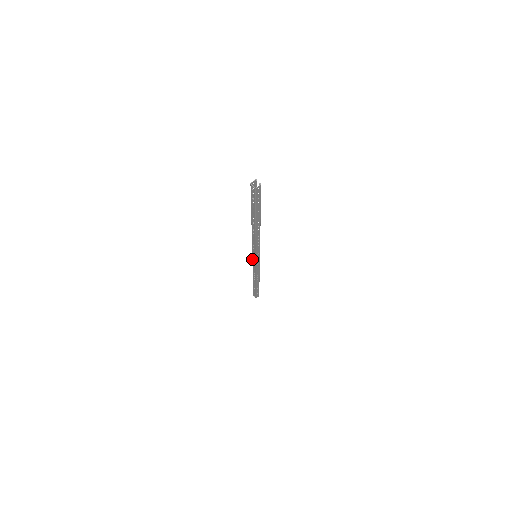
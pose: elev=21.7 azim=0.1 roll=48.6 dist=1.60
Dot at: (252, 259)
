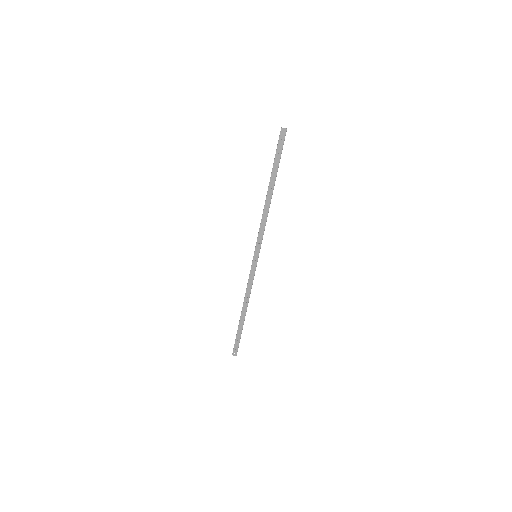
Dot at: occluded
